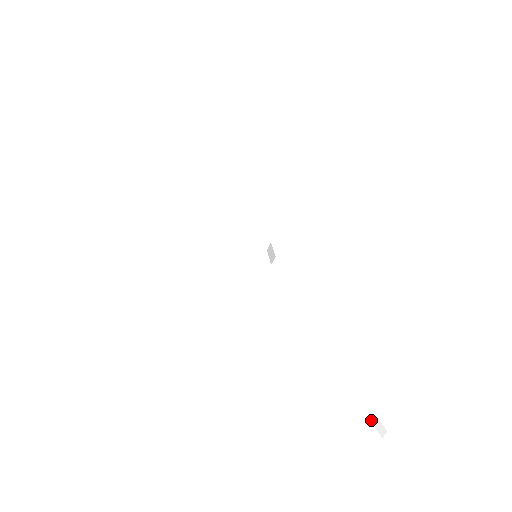
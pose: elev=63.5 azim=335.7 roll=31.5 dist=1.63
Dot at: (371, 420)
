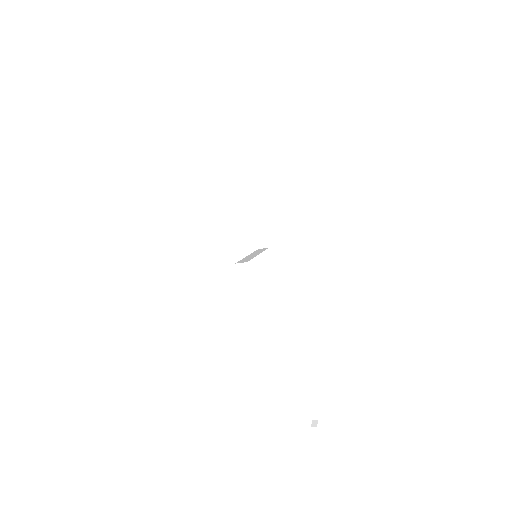
Dot at: occluded
